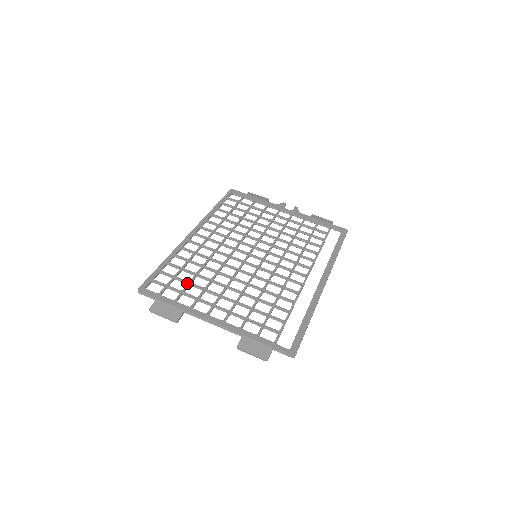
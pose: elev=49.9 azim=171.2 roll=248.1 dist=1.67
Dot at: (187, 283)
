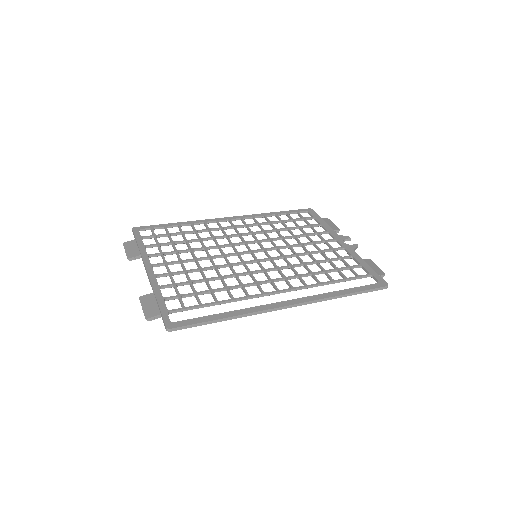
Dot at: (170, 241)
